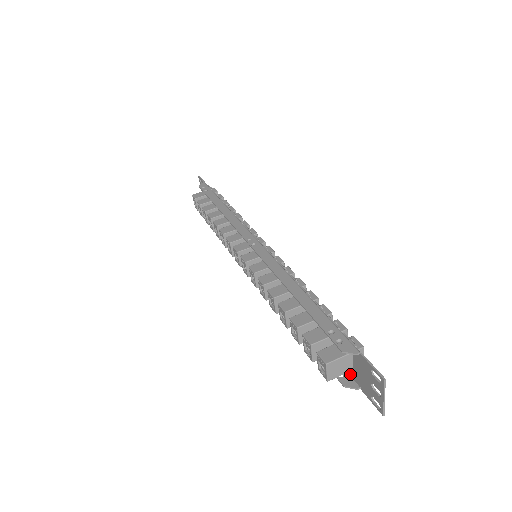
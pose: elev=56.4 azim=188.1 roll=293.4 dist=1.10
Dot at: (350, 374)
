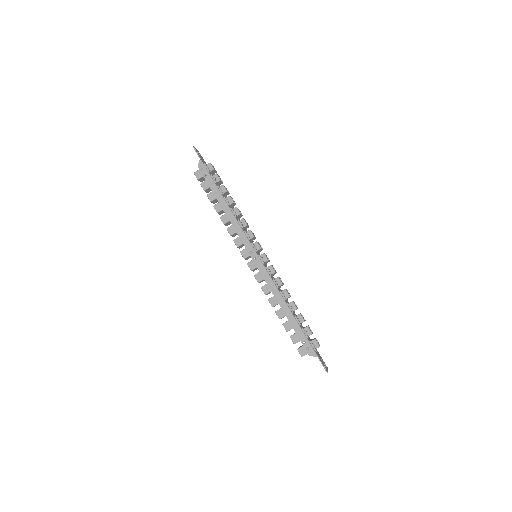
Dot at: occluded
